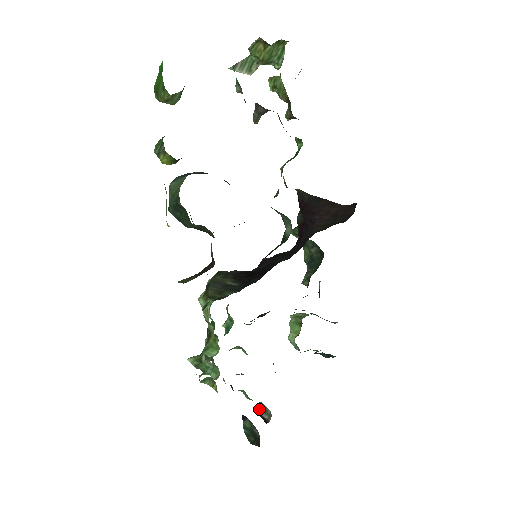
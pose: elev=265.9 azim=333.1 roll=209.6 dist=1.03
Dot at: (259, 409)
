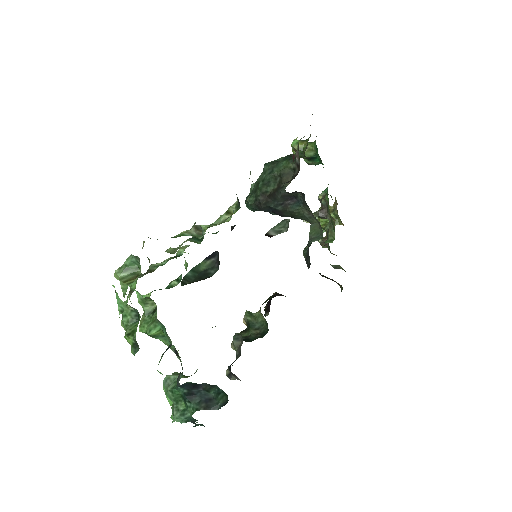
Dot at: (273, 228)
